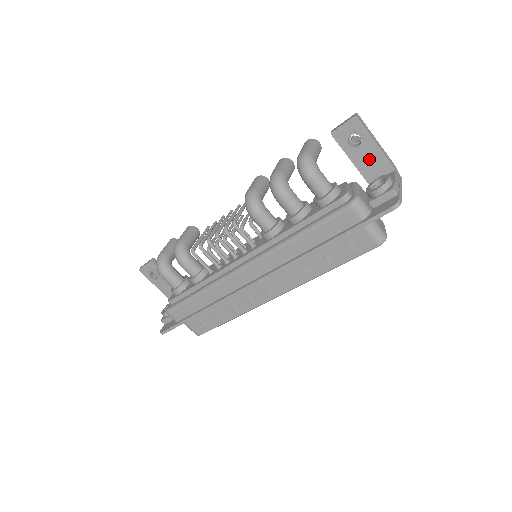
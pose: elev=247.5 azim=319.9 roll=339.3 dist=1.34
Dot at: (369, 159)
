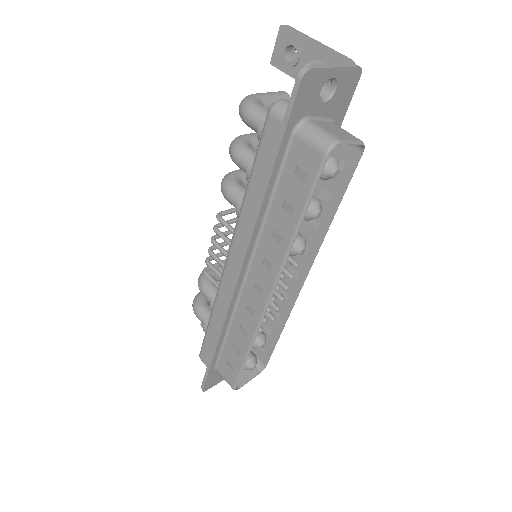
Dot at: occluded
